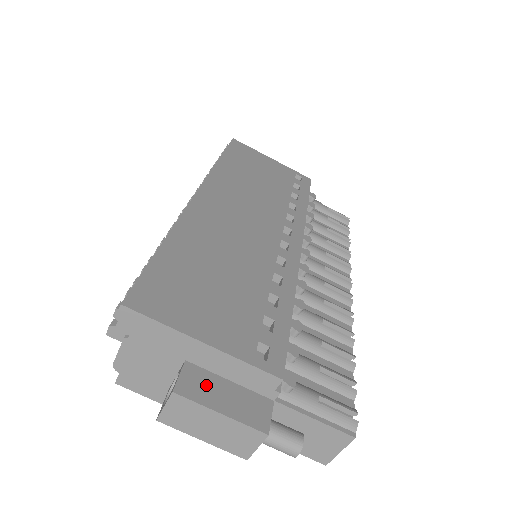
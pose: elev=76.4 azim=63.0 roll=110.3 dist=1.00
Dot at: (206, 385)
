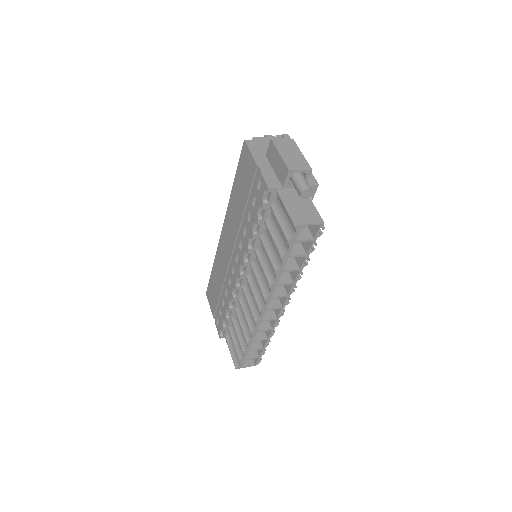
Dot at: occluded
